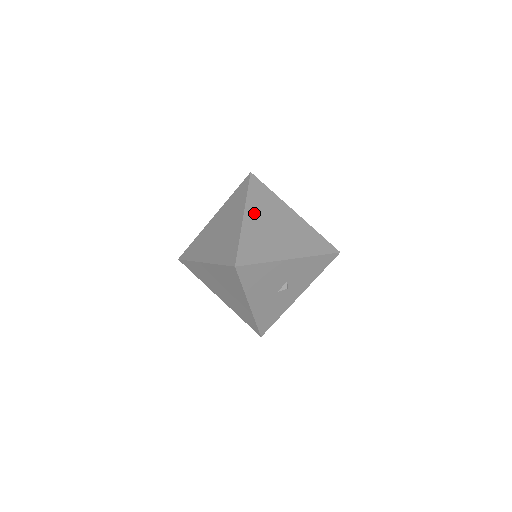
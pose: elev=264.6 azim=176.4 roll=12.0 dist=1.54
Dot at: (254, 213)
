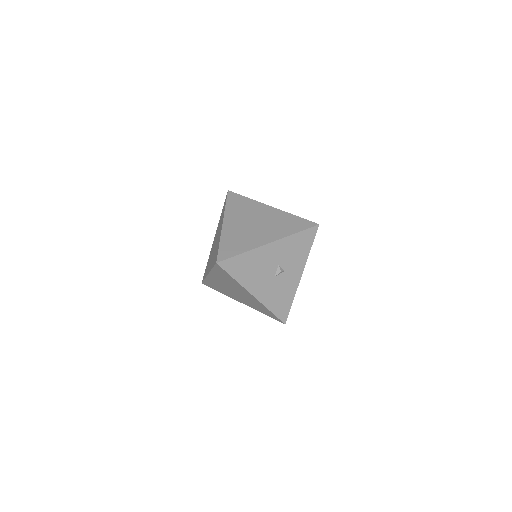
Dot at: (232, 219)
